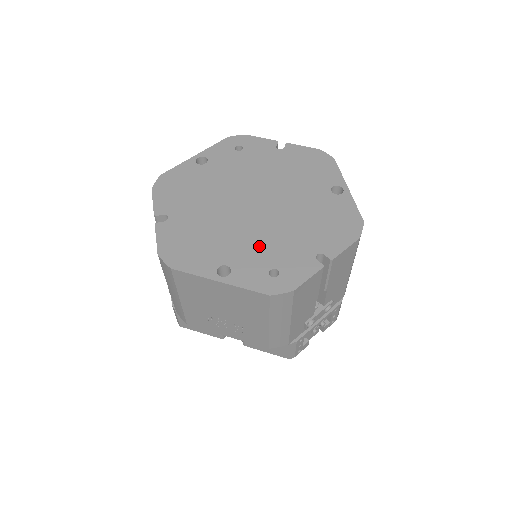
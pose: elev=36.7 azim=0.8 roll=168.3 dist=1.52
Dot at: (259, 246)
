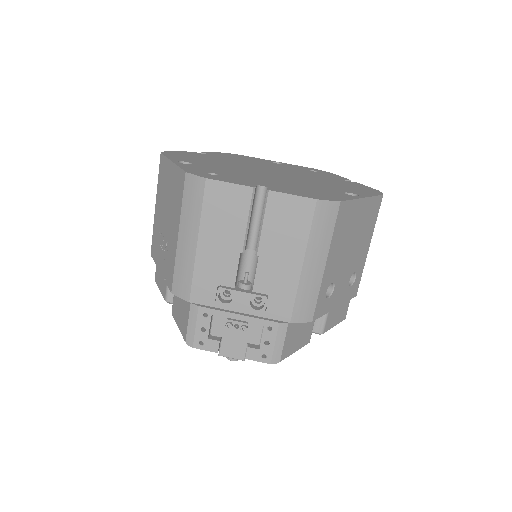
Dot at: (231, 171)
